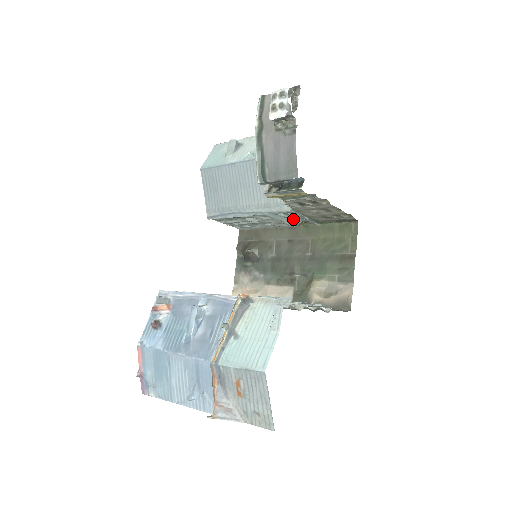
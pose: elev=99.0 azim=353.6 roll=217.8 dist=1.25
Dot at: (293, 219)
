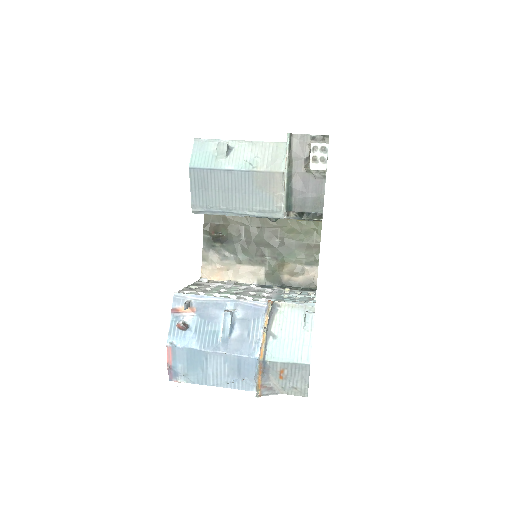
Dot at: occluded
